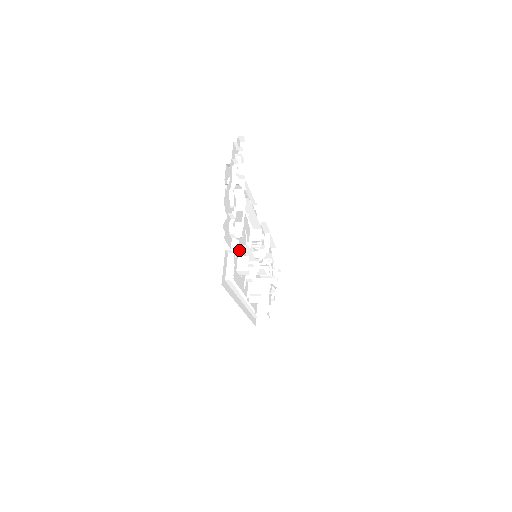
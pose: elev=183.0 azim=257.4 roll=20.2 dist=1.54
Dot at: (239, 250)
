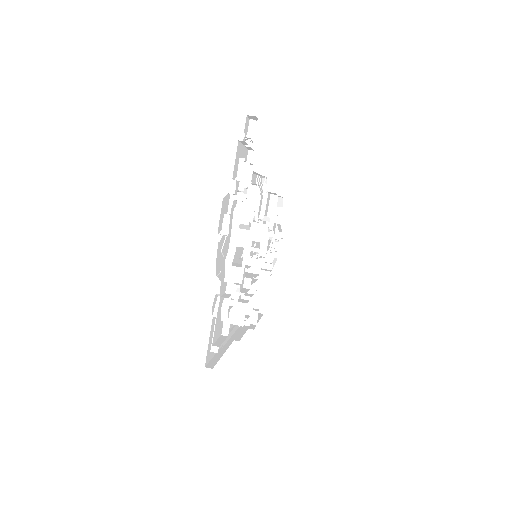
Dot at: occluded
